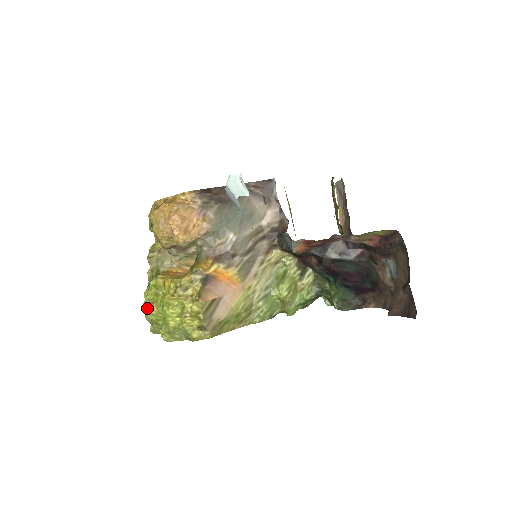
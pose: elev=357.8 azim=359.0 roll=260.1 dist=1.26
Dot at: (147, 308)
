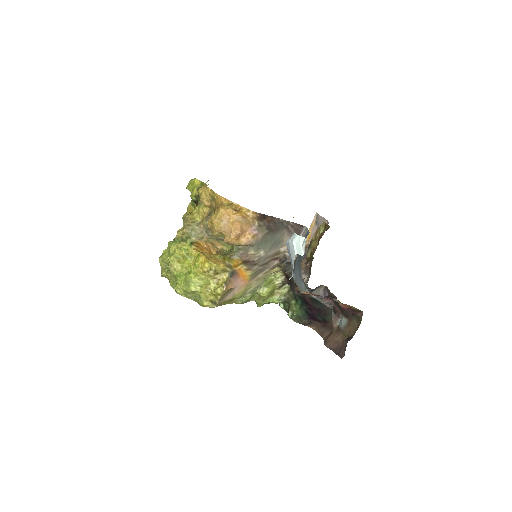
Dot at: (173, 263)
